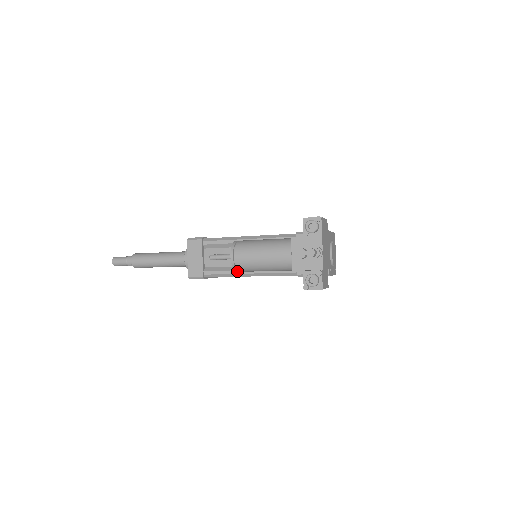
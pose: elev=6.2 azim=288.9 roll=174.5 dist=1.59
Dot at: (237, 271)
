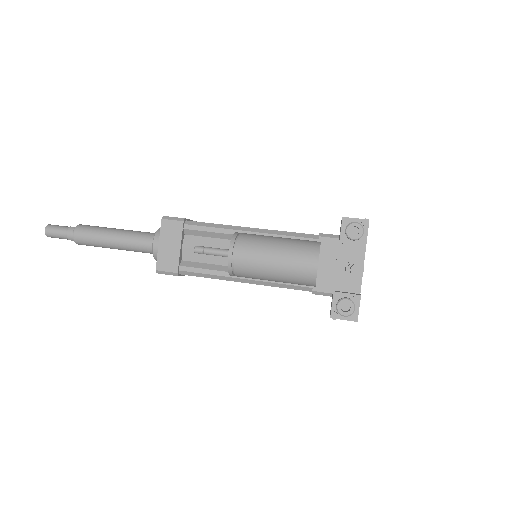
Dot at: (232, 275)
